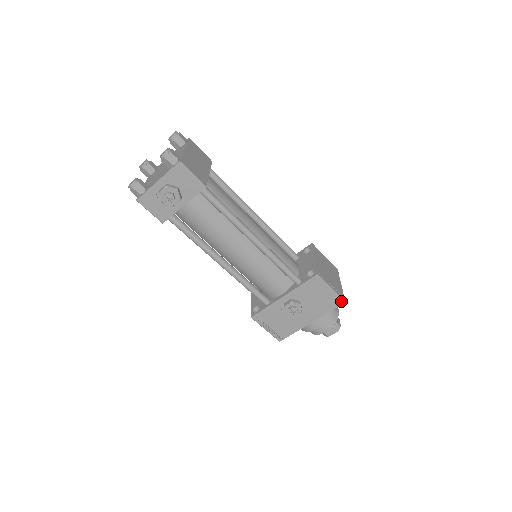
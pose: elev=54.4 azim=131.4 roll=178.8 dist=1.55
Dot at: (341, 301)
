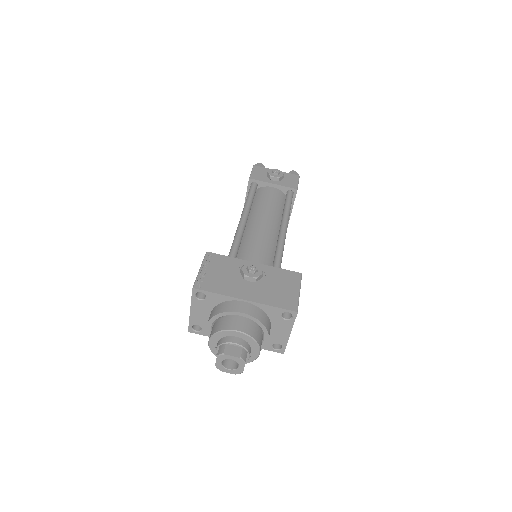
Dot at: (295, 308)
